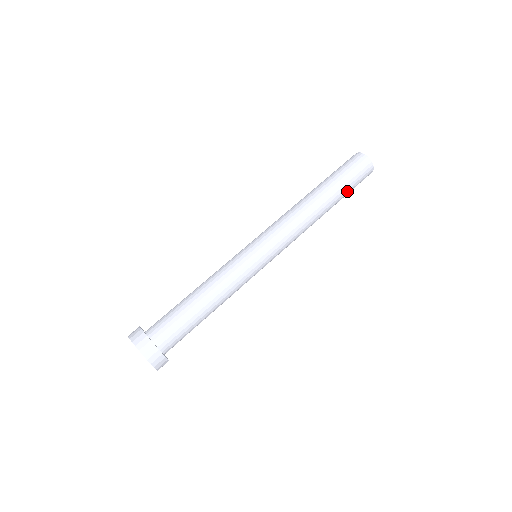
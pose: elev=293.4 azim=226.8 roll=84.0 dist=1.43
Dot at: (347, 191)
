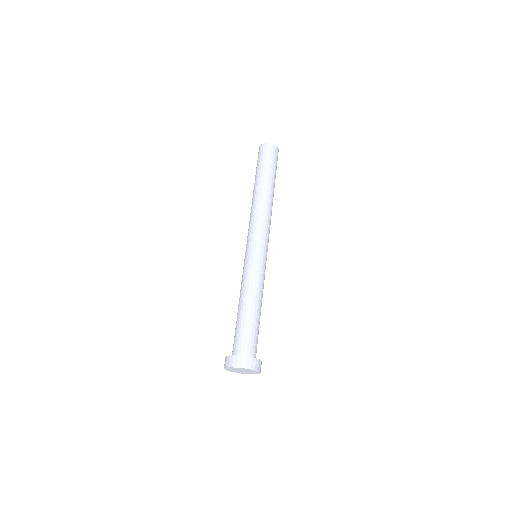
Dot at: (269, 170)
